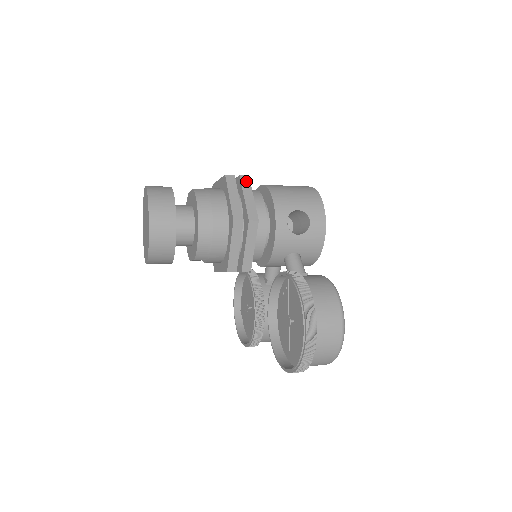
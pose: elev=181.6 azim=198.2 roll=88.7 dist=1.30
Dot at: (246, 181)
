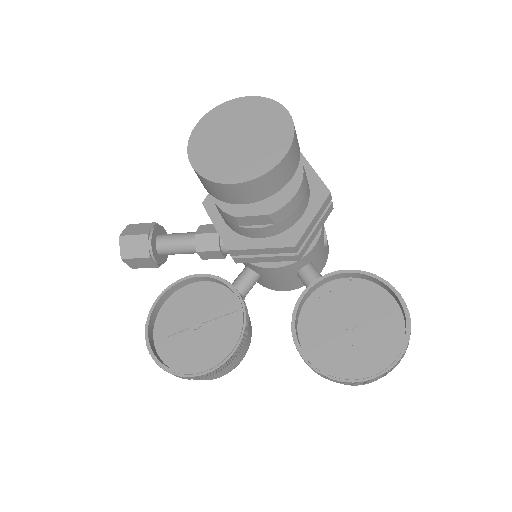
Dot at: occluded
